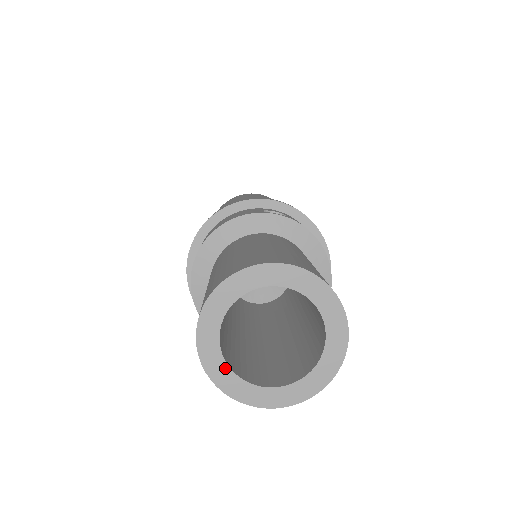
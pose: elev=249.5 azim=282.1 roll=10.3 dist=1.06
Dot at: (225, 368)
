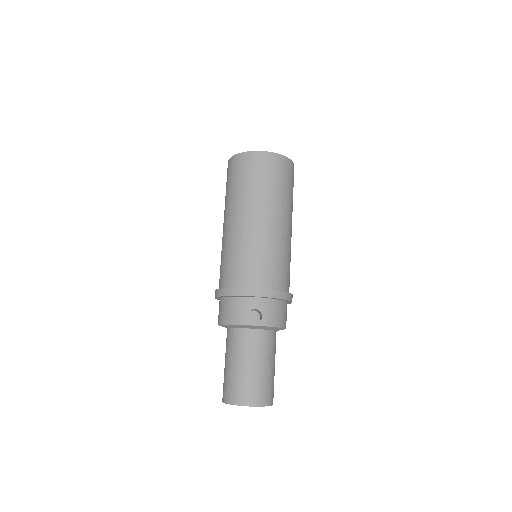
Dot at: occluded
